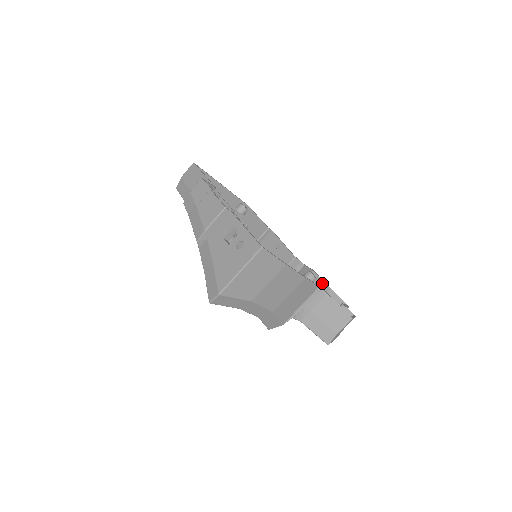
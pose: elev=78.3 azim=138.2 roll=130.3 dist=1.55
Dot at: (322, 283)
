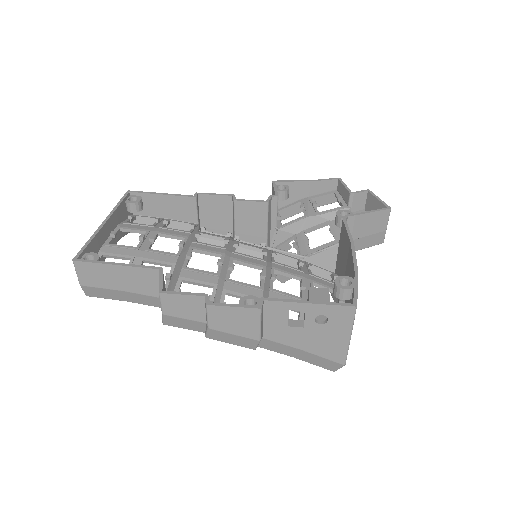
Dot at: (296, 185)
